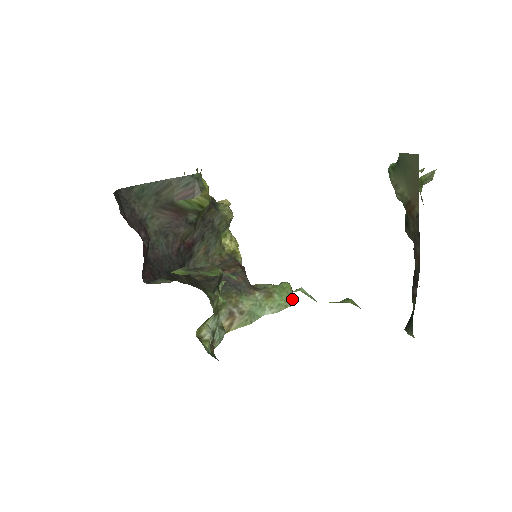
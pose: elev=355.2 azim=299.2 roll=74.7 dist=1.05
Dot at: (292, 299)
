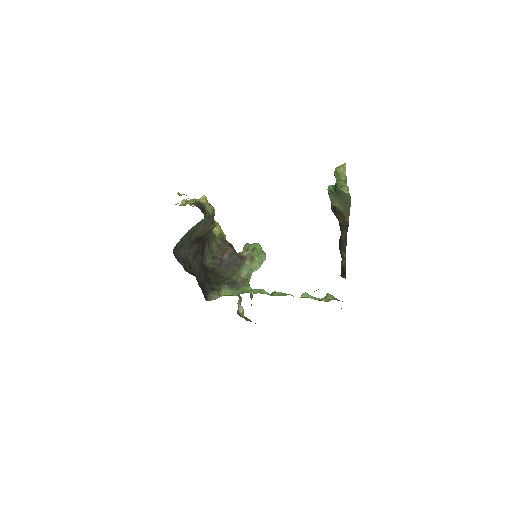
Dot at: (264, 254)
